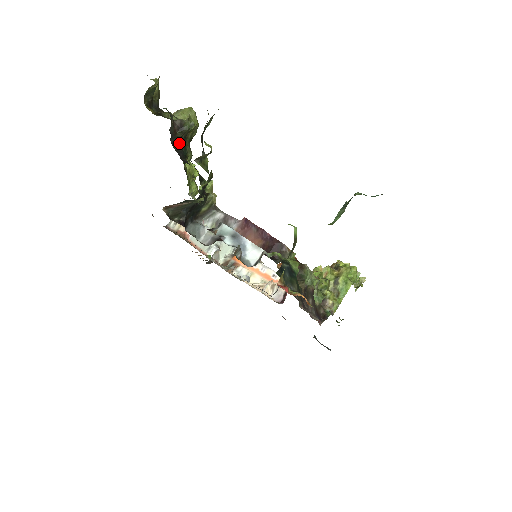
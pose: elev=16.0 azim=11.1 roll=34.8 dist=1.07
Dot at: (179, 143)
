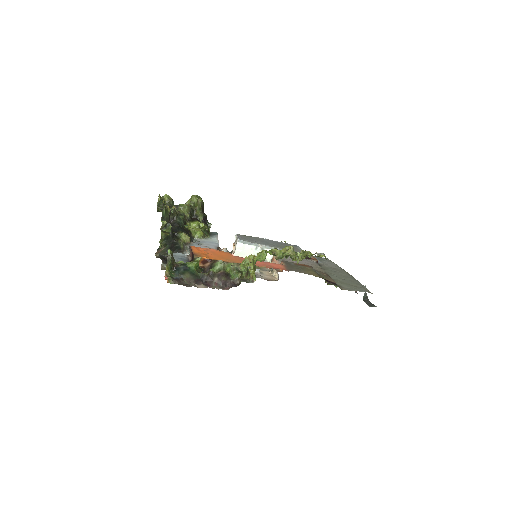
Dot at: (175, 219)
